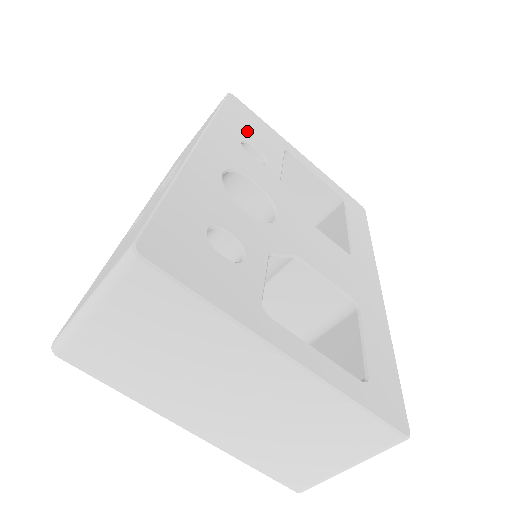
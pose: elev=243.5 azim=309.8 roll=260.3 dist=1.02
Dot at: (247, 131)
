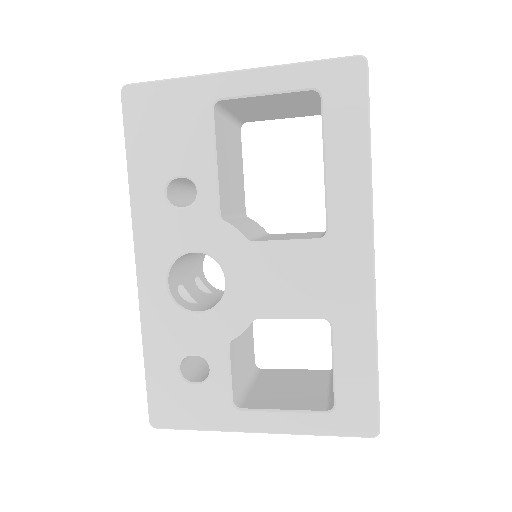
Dot at: (162, 155)
